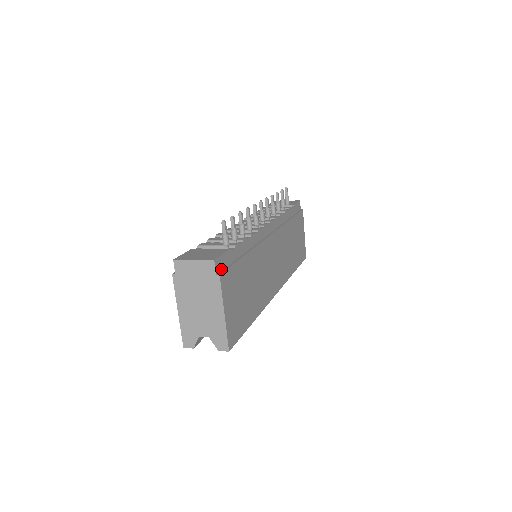
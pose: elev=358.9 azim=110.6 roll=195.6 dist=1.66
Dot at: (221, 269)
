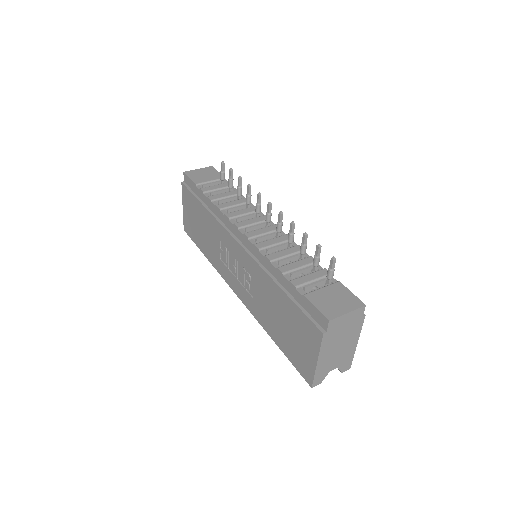
Dot at: occluded
